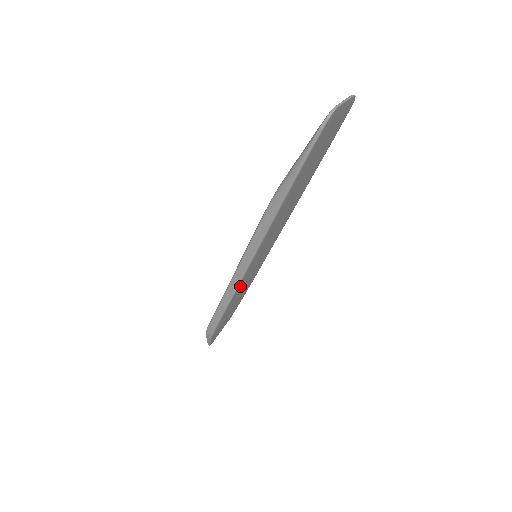
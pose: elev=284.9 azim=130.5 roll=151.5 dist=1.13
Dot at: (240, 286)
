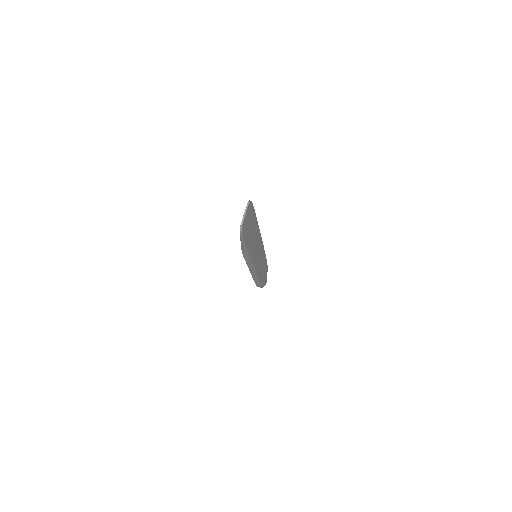
Dot at: (258, 272)
